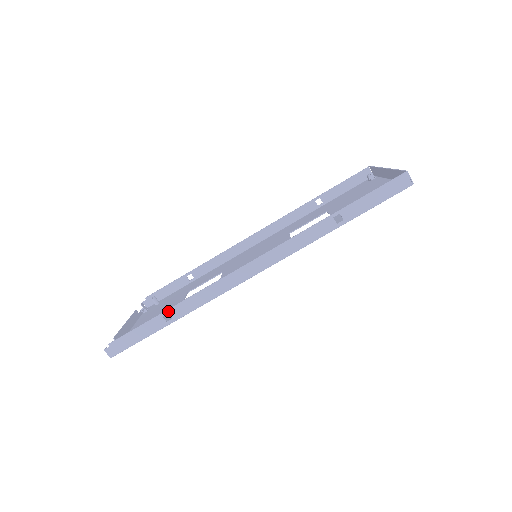
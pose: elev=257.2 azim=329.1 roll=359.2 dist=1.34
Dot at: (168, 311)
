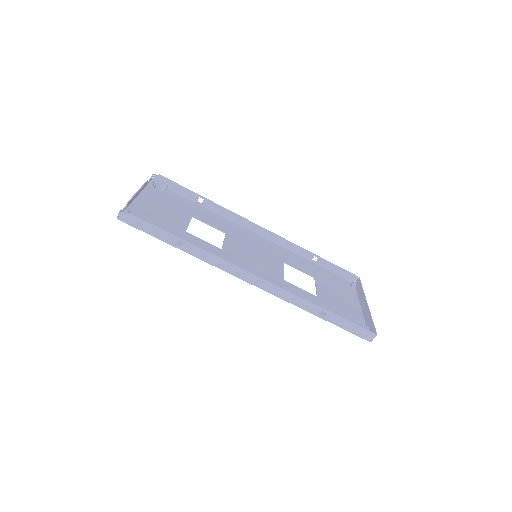
Dot at: (185, 241)
